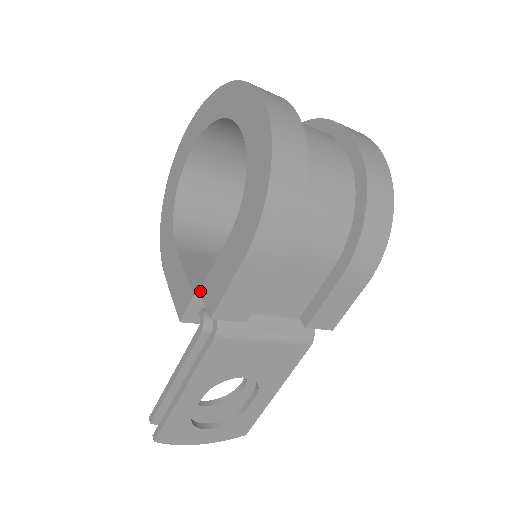
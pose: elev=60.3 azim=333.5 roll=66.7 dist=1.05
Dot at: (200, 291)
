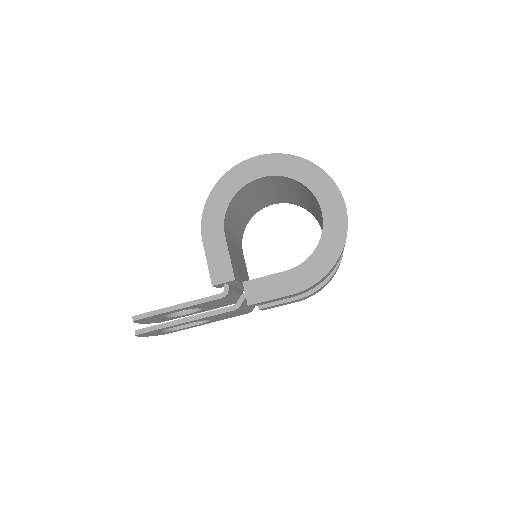
Dot at: (244, 282)
